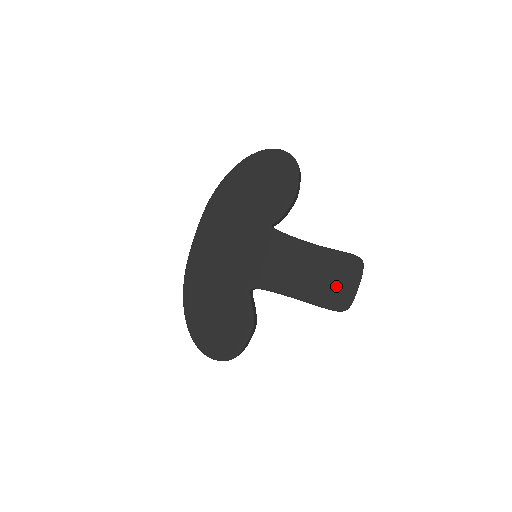
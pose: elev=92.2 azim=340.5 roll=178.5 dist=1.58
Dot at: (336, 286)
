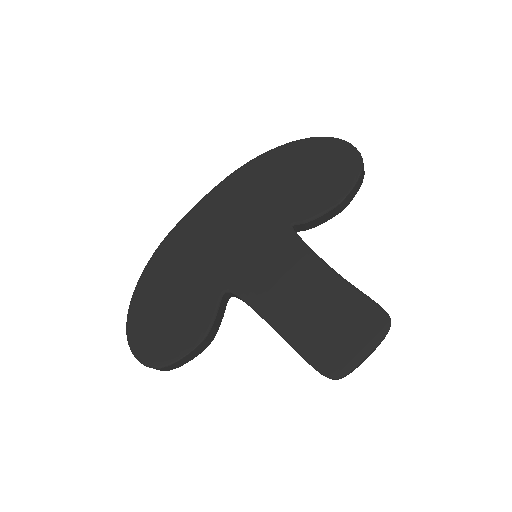
Dot at: (337, 338)
